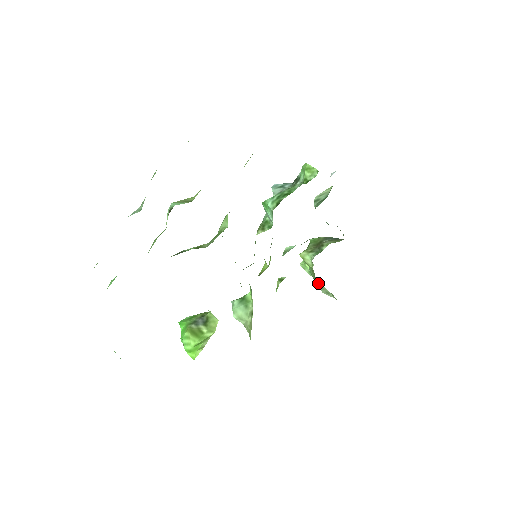
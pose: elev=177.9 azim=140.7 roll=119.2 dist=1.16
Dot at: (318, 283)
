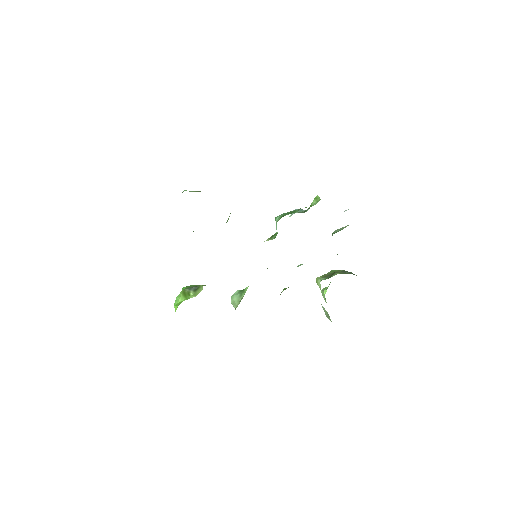
Dot at: occluded
